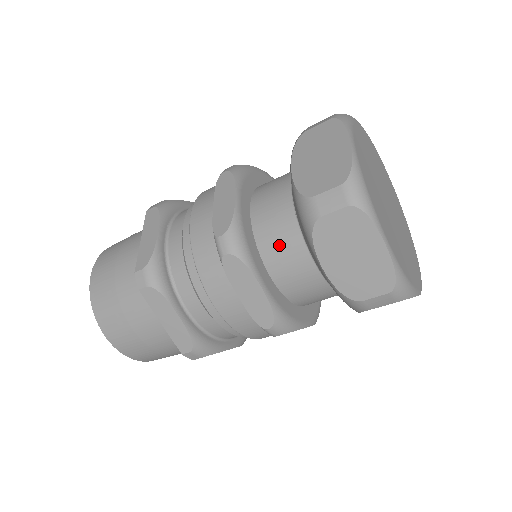
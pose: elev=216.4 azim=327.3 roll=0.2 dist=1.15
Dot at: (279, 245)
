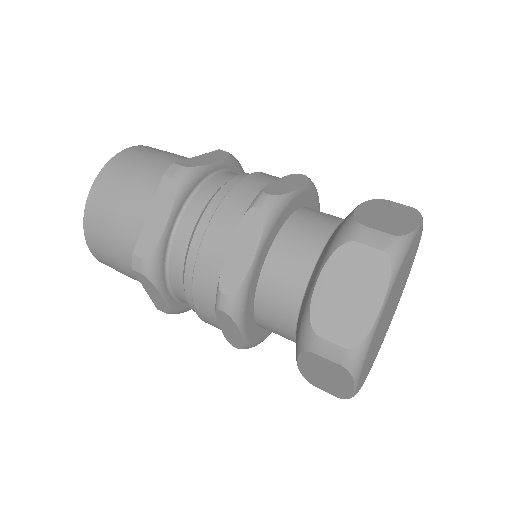
Dot at: (296, 245)
